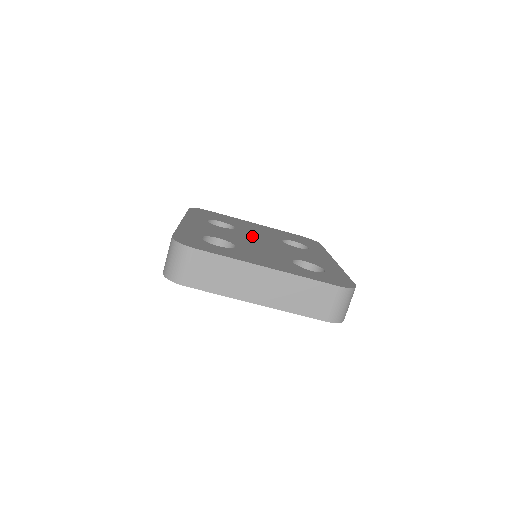
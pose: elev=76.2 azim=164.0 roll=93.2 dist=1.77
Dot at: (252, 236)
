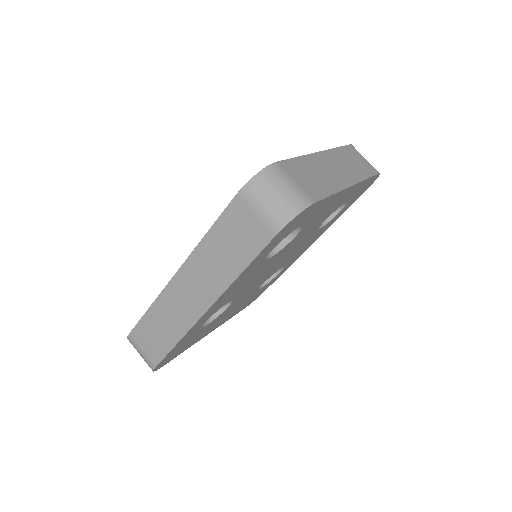
Dot at: occluded
